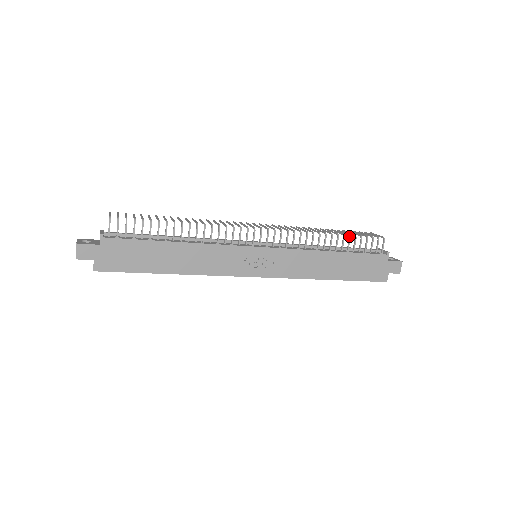
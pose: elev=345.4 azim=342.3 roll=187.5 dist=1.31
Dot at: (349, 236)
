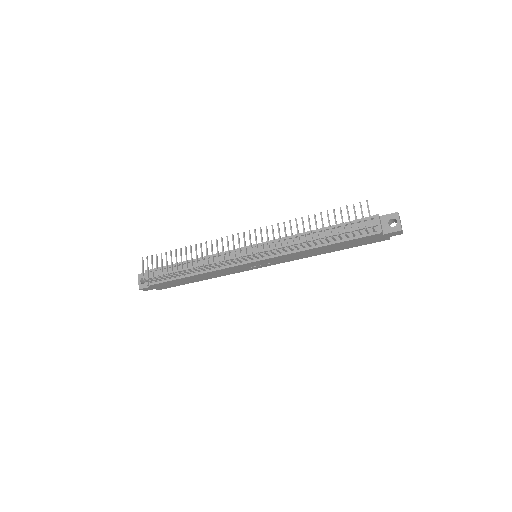
Dot at: (331, 237)
